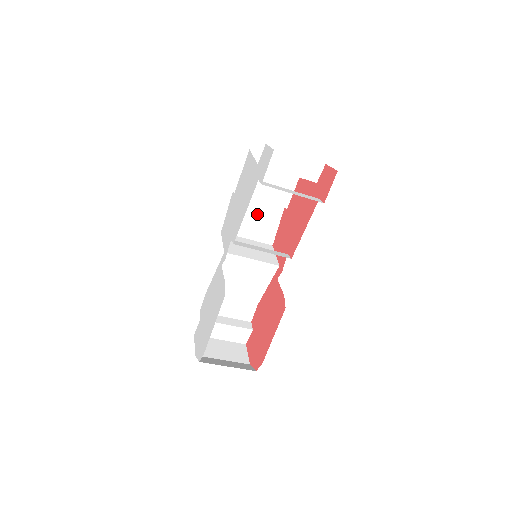
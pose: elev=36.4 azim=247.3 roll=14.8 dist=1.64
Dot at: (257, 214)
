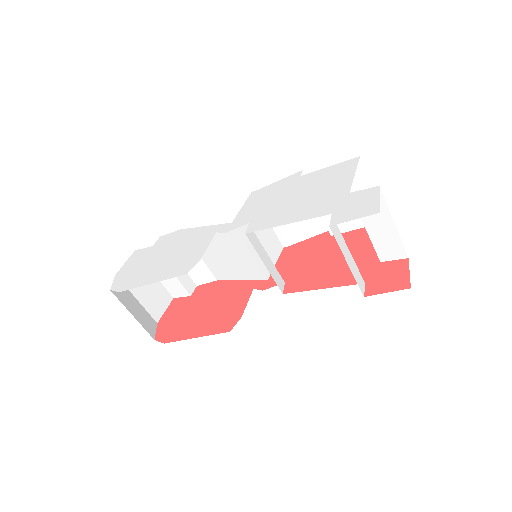
Dot at: occluded
